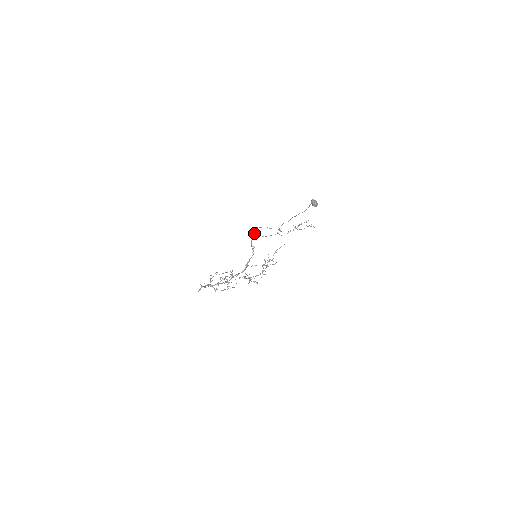
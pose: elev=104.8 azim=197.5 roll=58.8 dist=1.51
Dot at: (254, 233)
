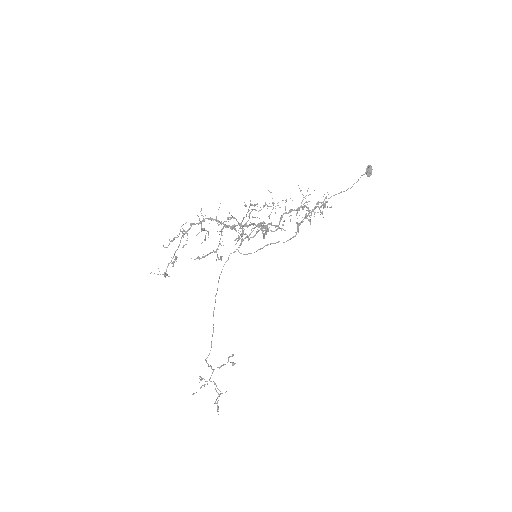
Dot at: occluded
